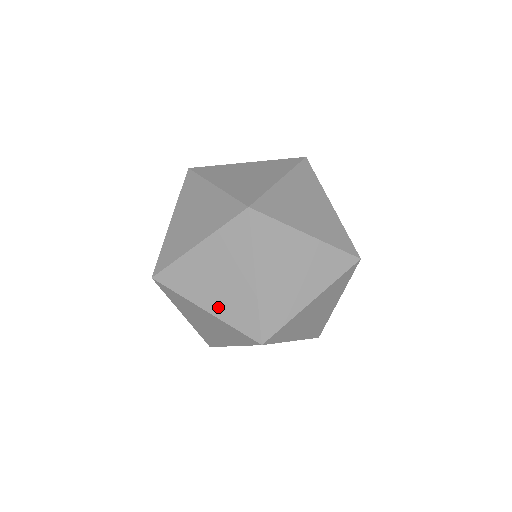
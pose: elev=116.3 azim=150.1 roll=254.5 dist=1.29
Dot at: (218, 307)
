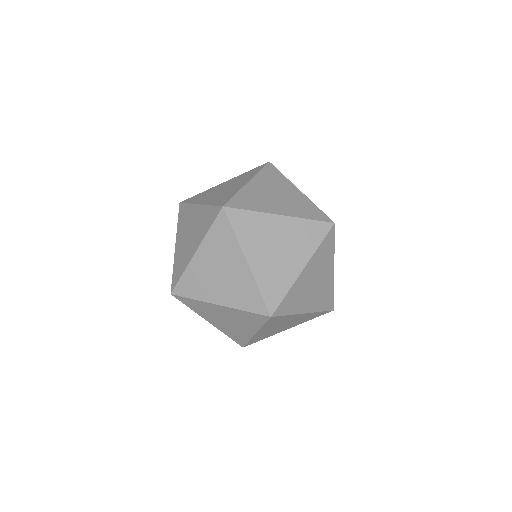
Dot at: (220, 326)
